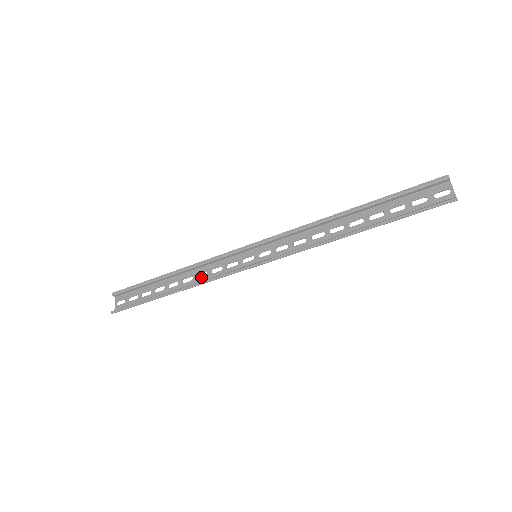
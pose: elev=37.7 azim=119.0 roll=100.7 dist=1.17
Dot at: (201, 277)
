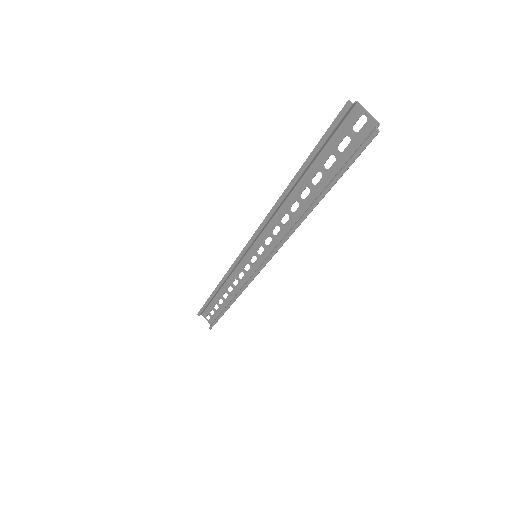
Dot at: (236, 285)
